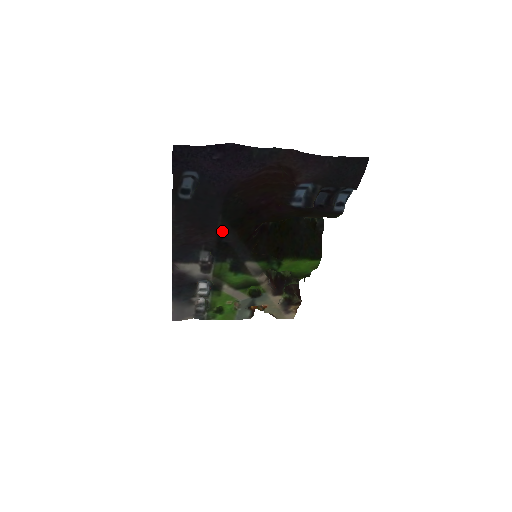
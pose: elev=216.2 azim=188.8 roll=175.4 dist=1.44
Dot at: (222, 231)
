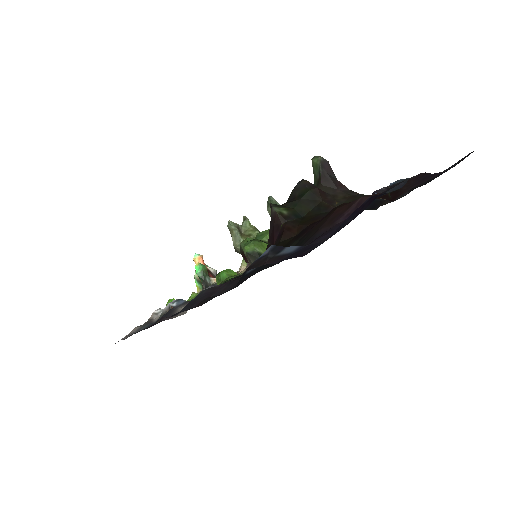
Dot at: occluded
